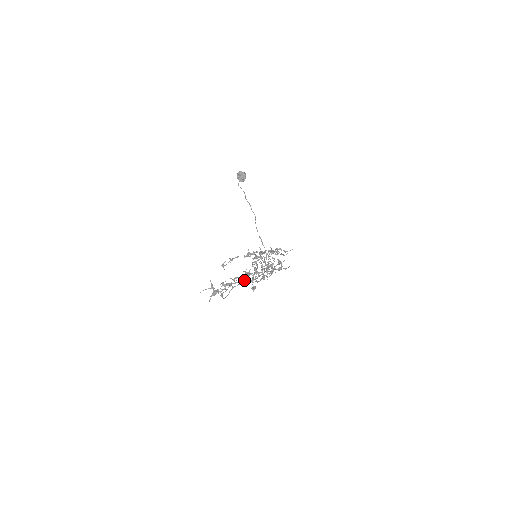
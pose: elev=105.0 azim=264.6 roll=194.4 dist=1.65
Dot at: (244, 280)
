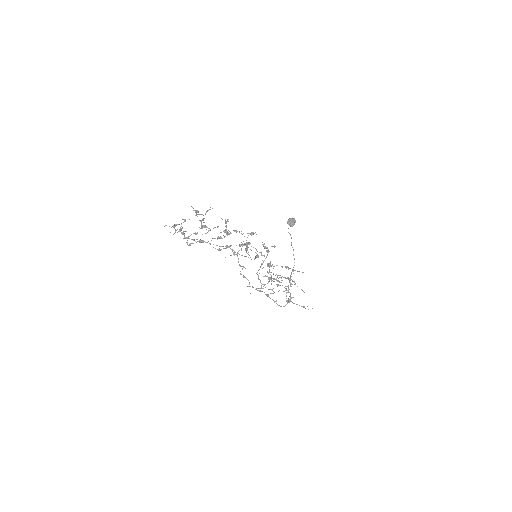
Dot at: occluded
